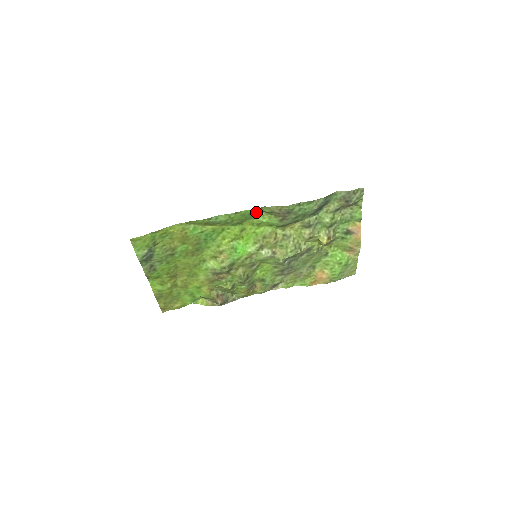
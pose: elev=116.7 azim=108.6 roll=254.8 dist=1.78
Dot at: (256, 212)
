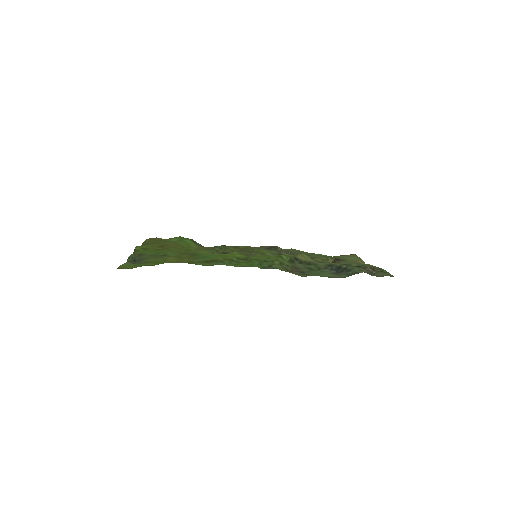
Dot at: (267, 263)
